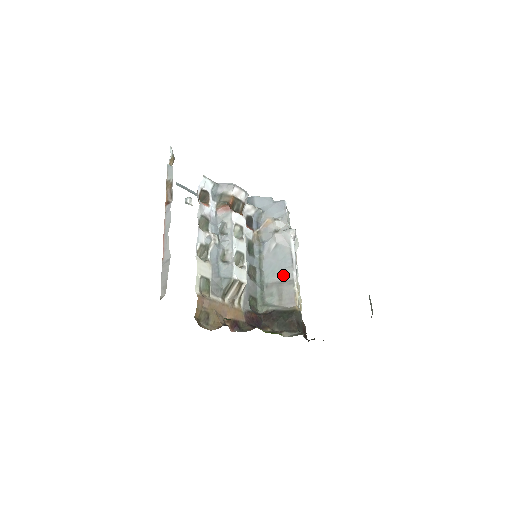
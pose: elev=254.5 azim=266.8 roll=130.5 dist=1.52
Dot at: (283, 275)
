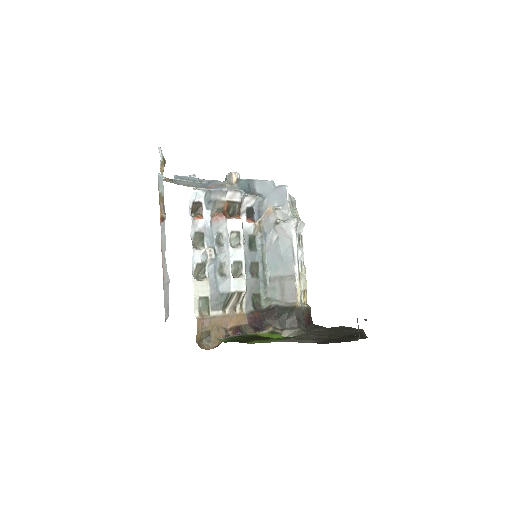
Dot at: (285, 269)
